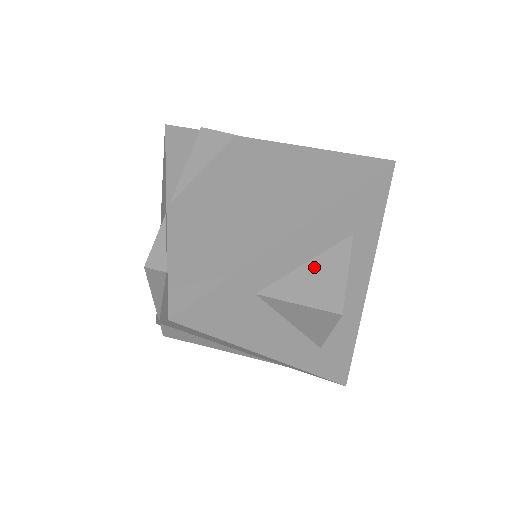
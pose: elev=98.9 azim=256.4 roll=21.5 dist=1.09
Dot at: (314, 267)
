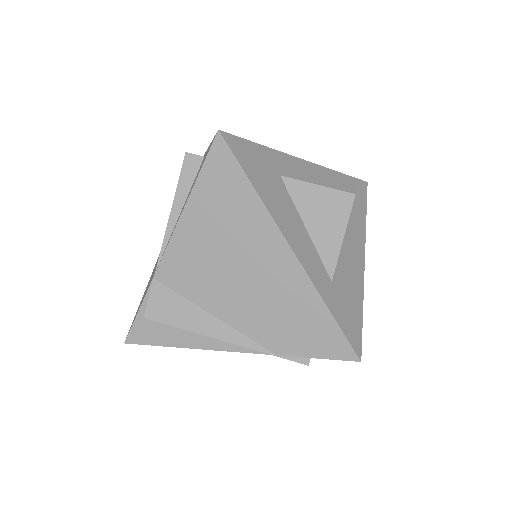
Dot at: occluded
